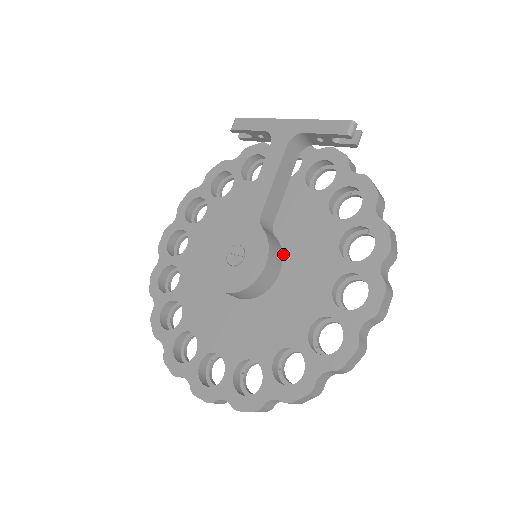
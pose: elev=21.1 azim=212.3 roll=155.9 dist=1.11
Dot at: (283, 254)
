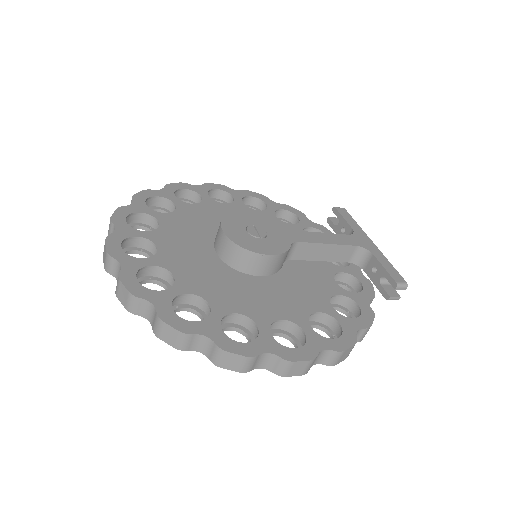
Dot at: (275, 274)
